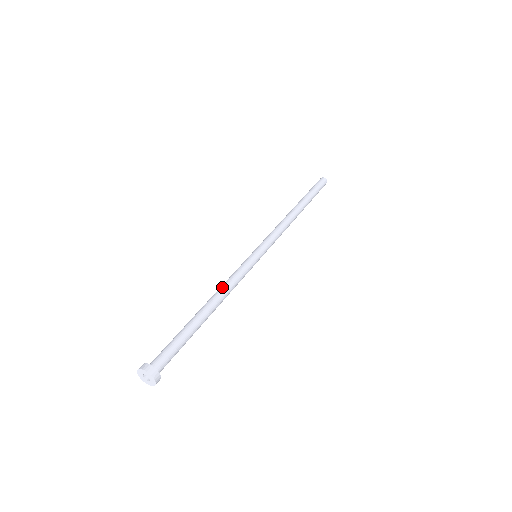
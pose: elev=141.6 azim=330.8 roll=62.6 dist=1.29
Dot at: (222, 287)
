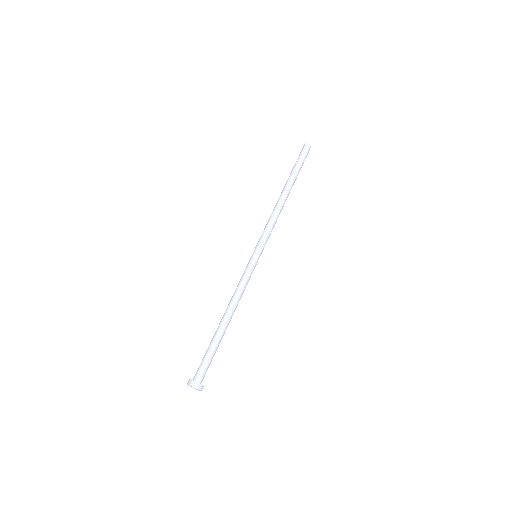
Dot at: (237, 299)
